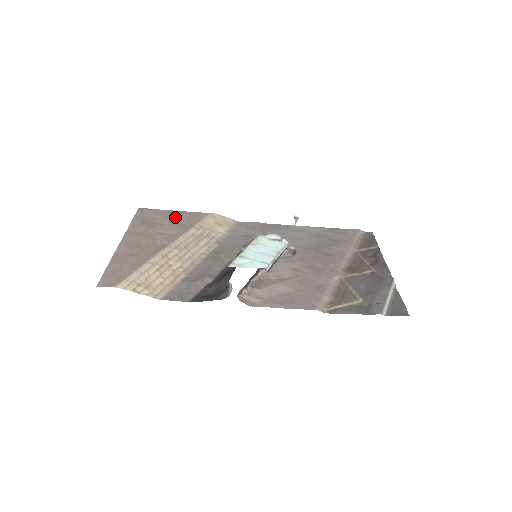
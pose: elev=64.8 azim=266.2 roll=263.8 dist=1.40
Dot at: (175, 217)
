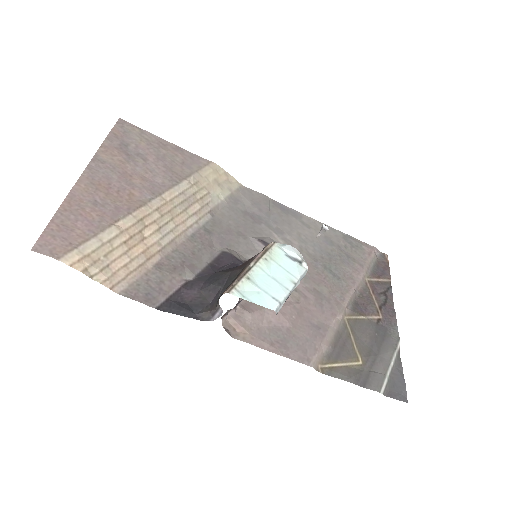
Dot at: (166, 153)
